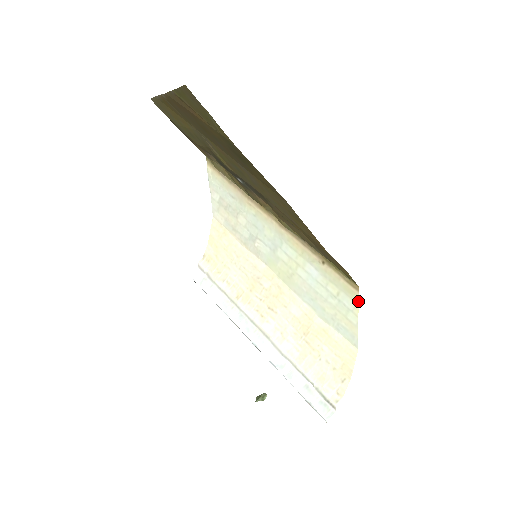
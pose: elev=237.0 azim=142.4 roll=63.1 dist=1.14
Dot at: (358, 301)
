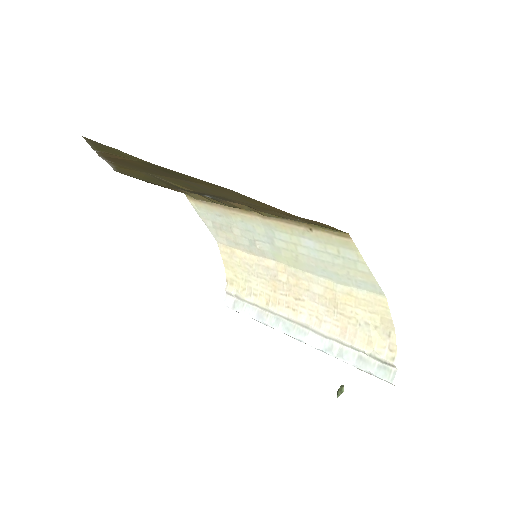
Dot at: (356, 248)
